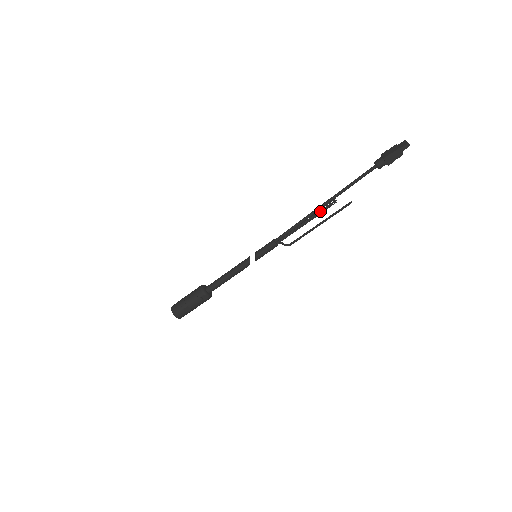
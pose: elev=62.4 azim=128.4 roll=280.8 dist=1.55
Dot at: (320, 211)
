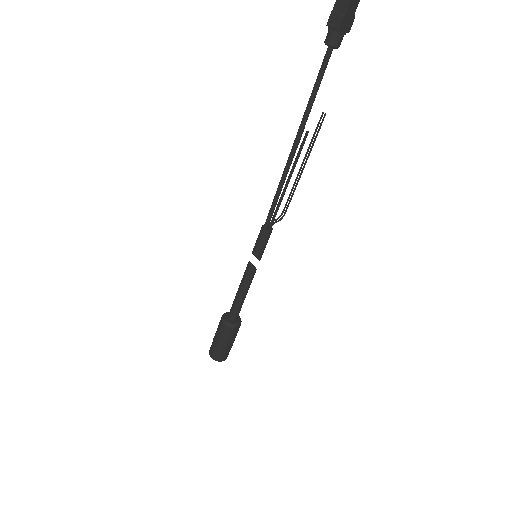
Dot at: (295, 159)
